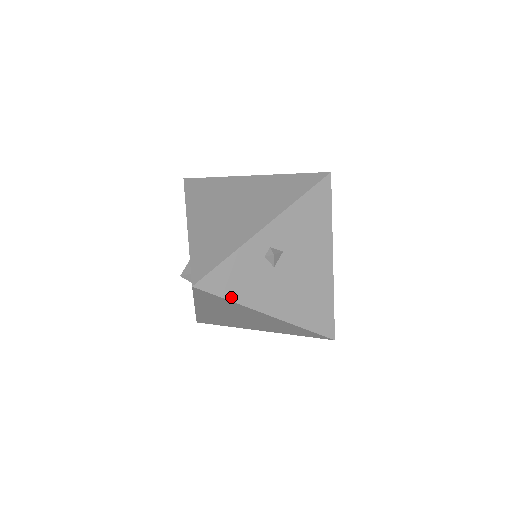
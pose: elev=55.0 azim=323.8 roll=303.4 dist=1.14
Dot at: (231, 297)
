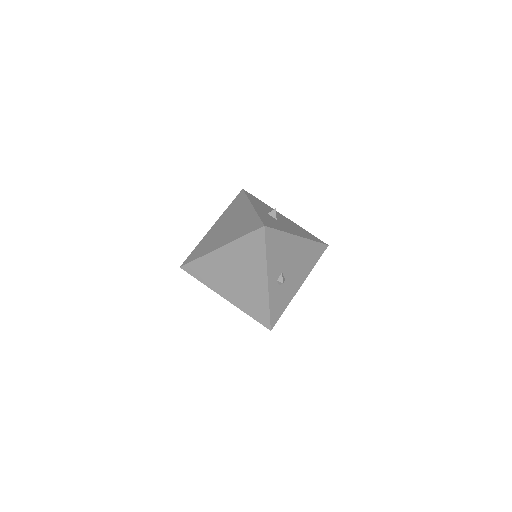
Dot at: (284, 309)
